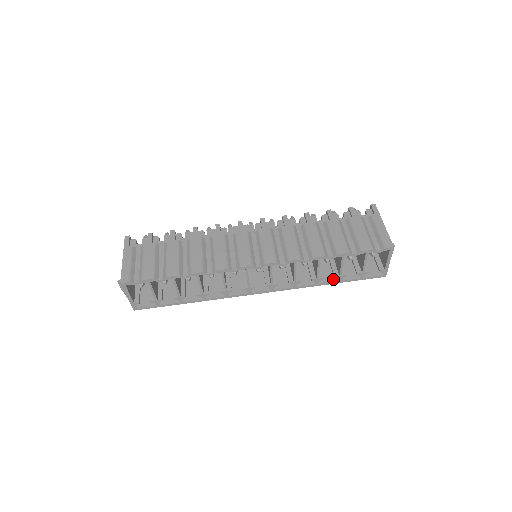
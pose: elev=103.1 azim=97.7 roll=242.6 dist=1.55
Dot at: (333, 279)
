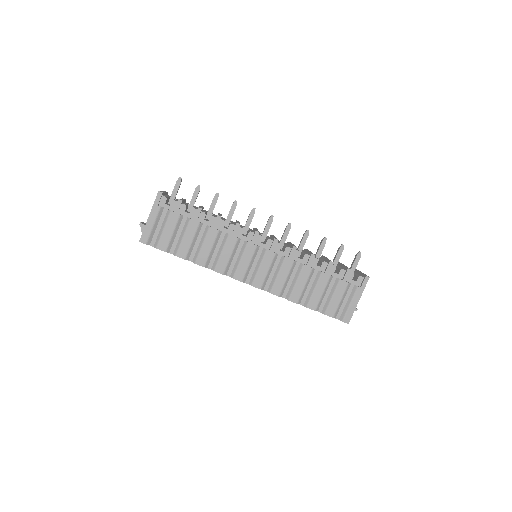
Dot at: occluded
